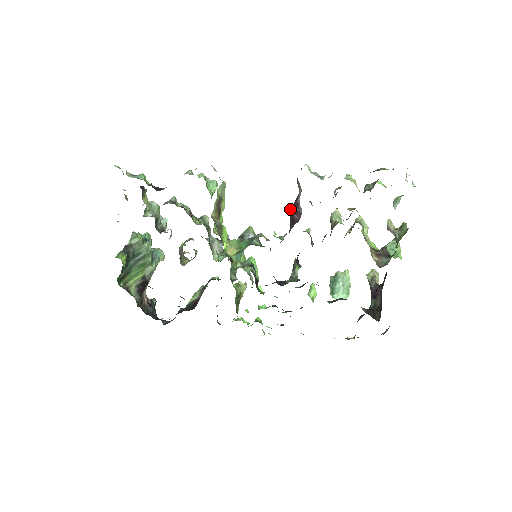
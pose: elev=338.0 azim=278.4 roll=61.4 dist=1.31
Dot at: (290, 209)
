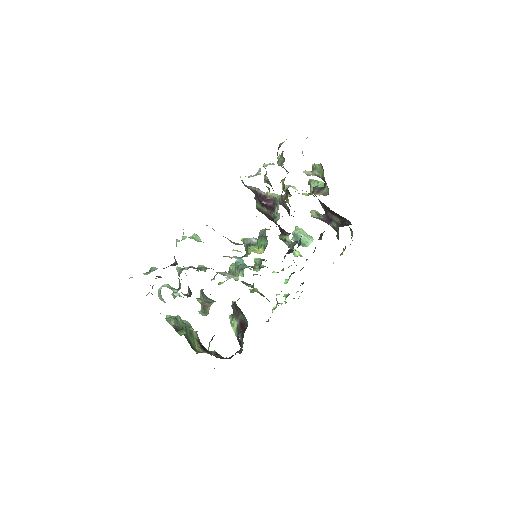
Dot at: (262, 203)
